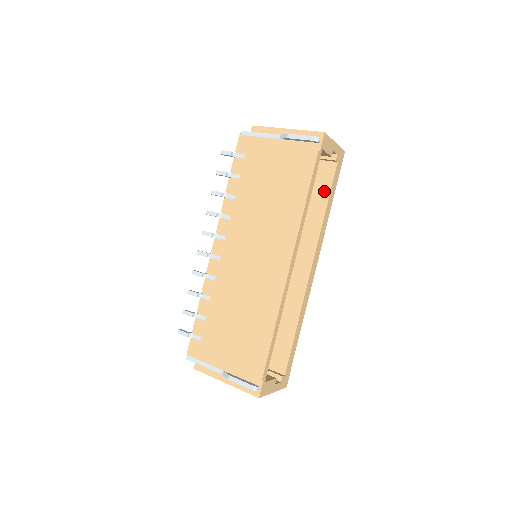
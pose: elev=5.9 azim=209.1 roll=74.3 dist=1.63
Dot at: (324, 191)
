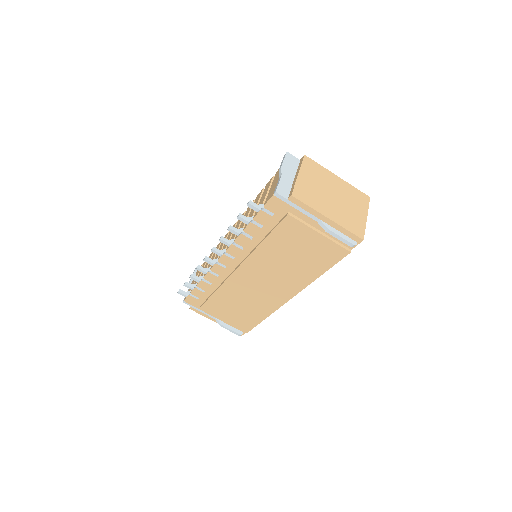
Dot at: occluded
